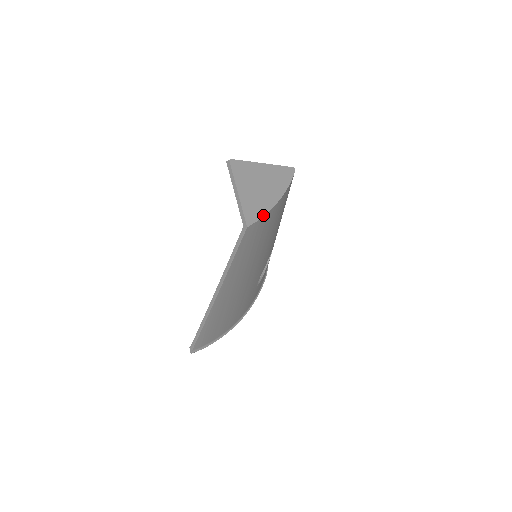
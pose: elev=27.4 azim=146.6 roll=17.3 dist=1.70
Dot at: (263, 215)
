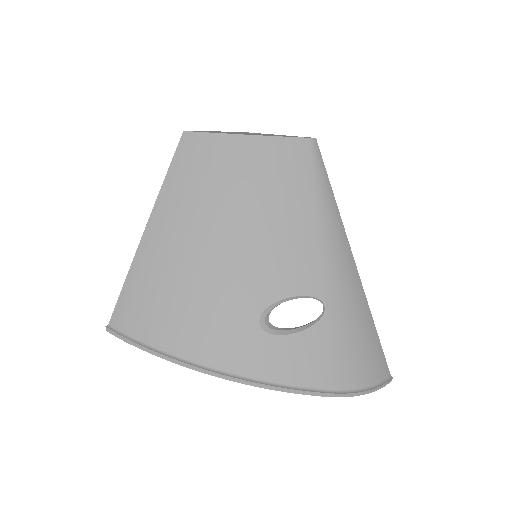
Dot at: (214, 133)
